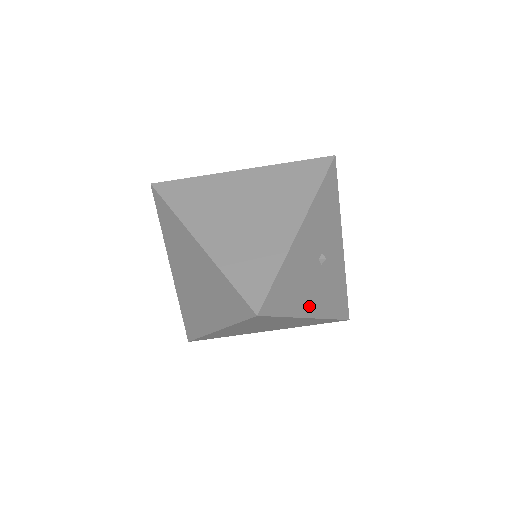
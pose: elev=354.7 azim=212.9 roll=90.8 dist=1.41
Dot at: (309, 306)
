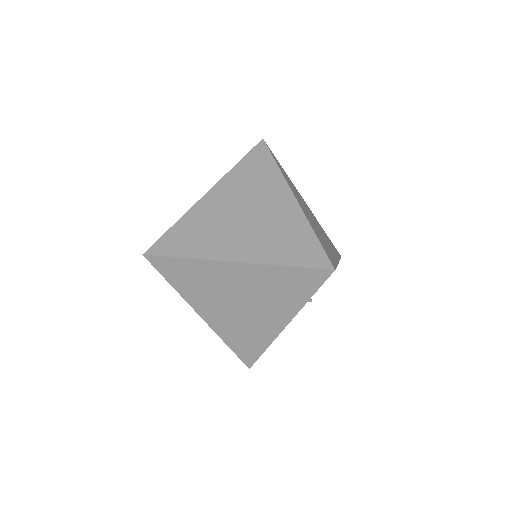
Dot at: occluded
